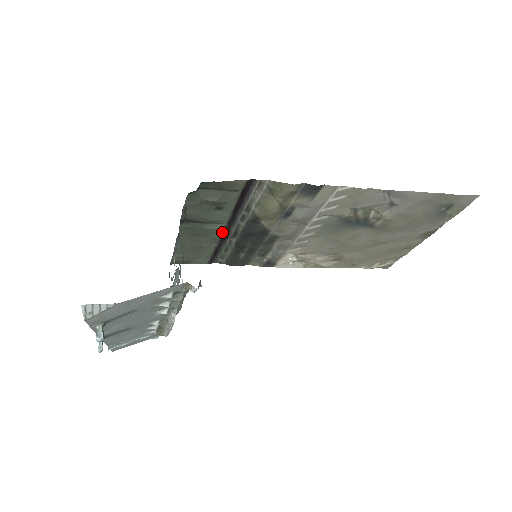
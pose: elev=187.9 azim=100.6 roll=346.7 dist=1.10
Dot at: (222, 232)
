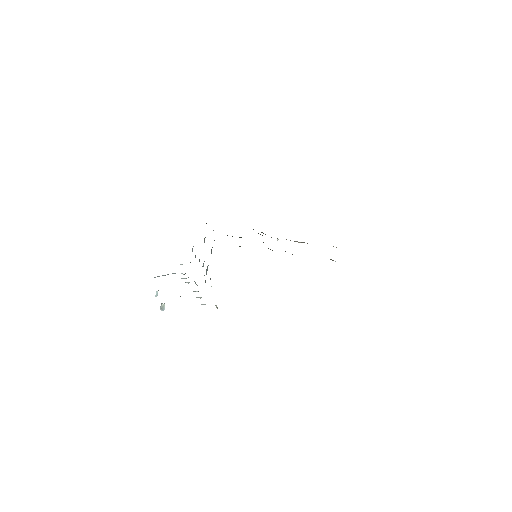
Dot at: occluded
